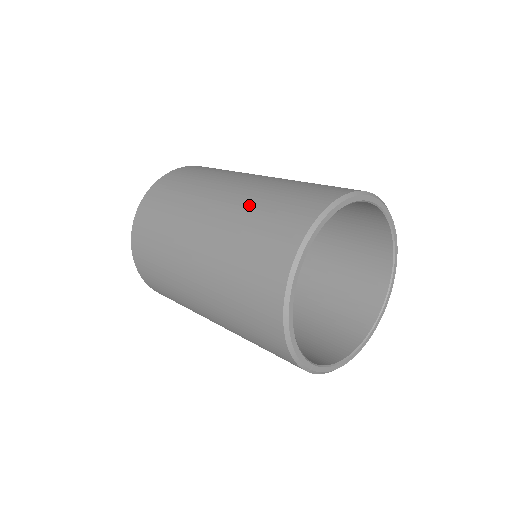
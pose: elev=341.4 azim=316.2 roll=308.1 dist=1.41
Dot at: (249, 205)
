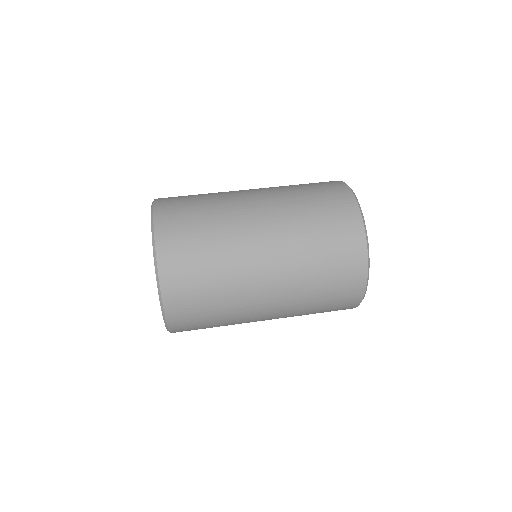
Dot at: (300, 231)
